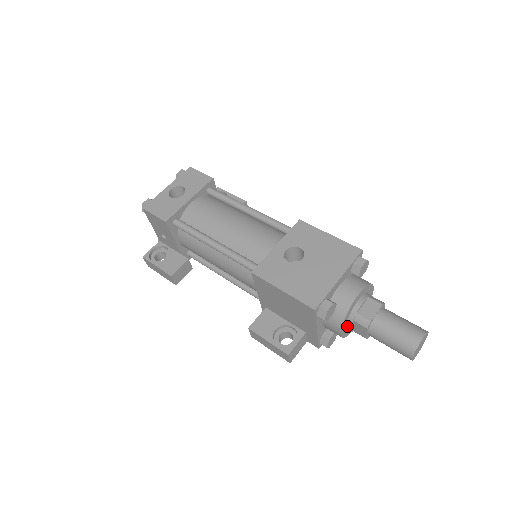
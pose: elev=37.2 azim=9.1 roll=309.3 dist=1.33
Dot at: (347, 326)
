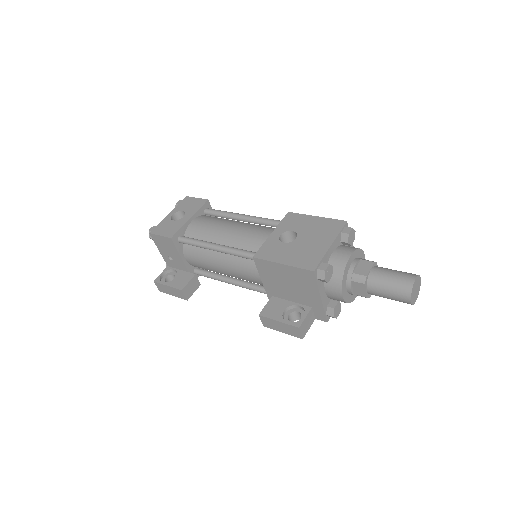
Dot at: (347, 289)
